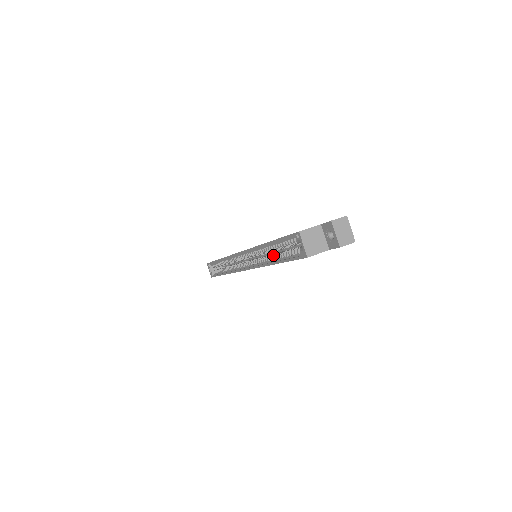
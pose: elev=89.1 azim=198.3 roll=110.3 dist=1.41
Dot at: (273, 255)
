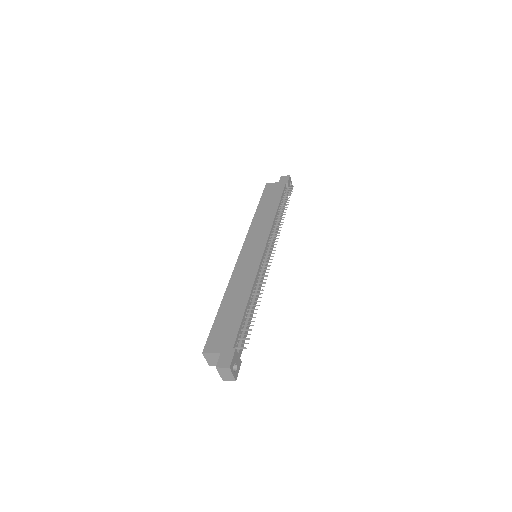
Dot at: occluded
